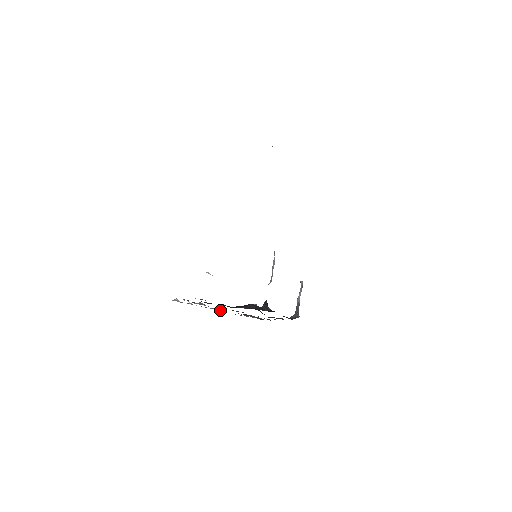
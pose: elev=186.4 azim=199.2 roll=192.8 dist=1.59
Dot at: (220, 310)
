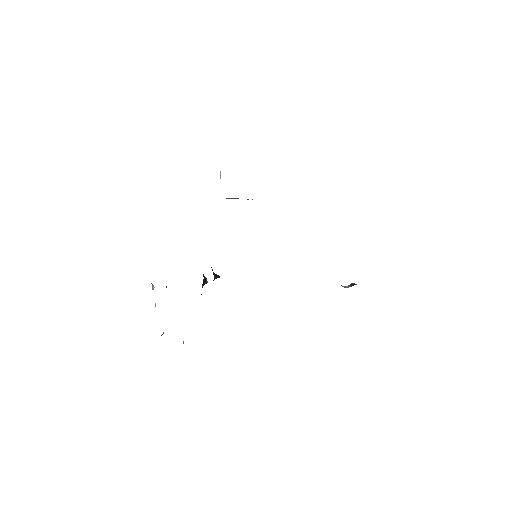
Dot at: occluded
